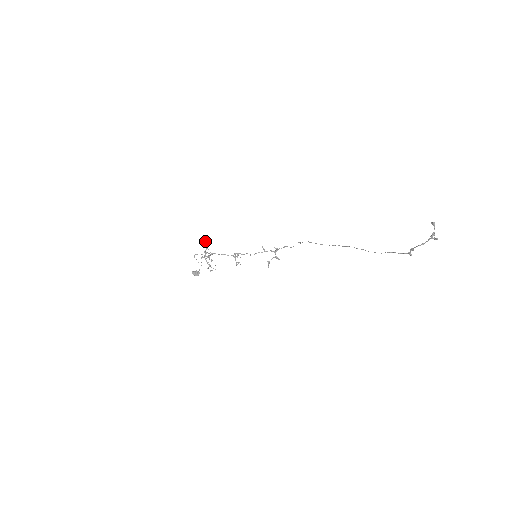
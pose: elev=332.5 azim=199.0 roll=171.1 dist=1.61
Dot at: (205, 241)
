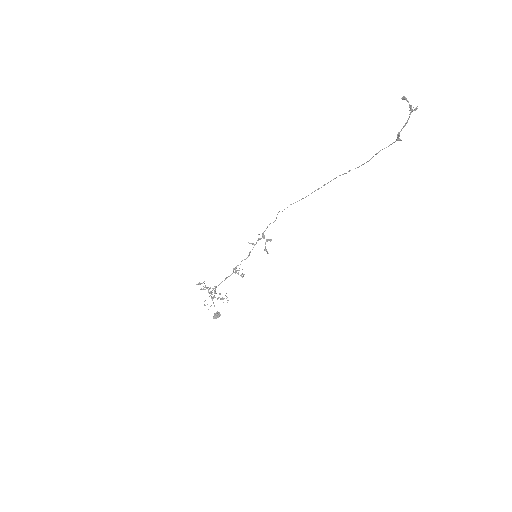
Dot at: (200, 284)
